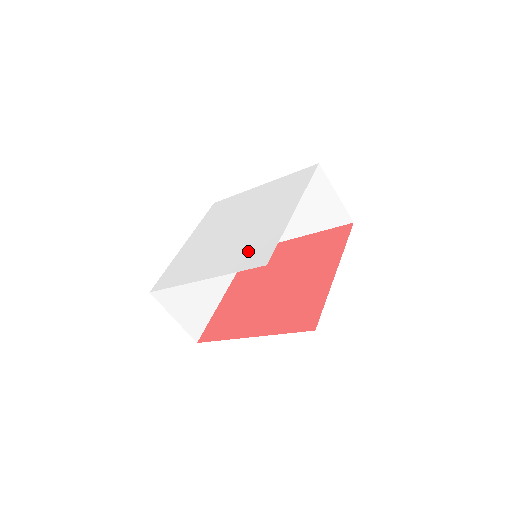
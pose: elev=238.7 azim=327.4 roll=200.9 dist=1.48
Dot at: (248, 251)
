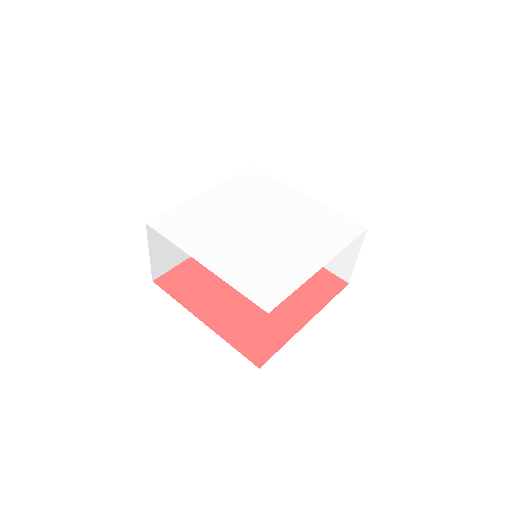
Dot at: (259, 275)
